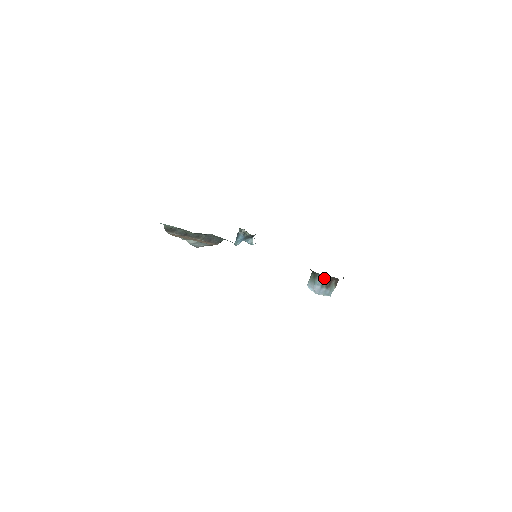
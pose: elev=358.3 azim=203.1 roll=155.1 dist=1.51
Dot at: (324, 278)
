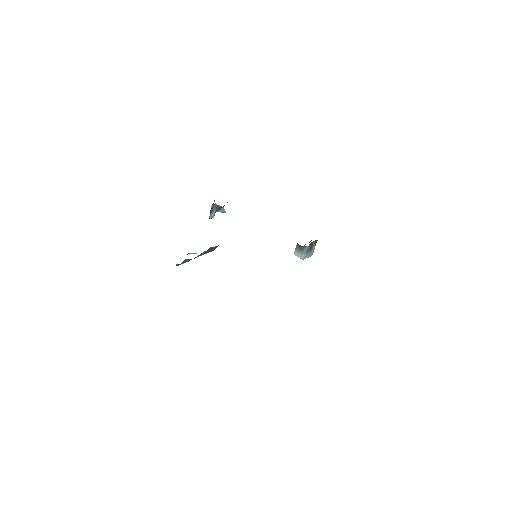
Dot at: (308, 246)
